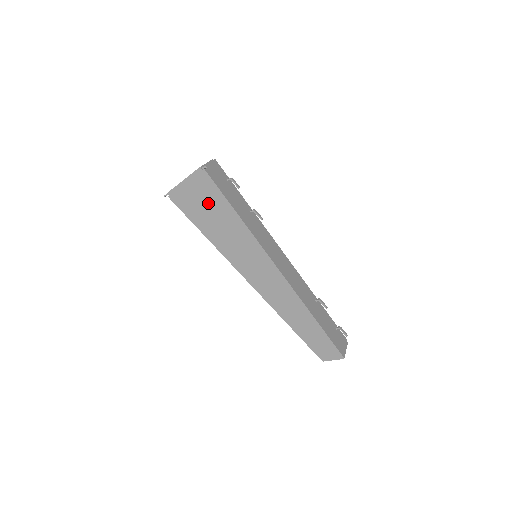
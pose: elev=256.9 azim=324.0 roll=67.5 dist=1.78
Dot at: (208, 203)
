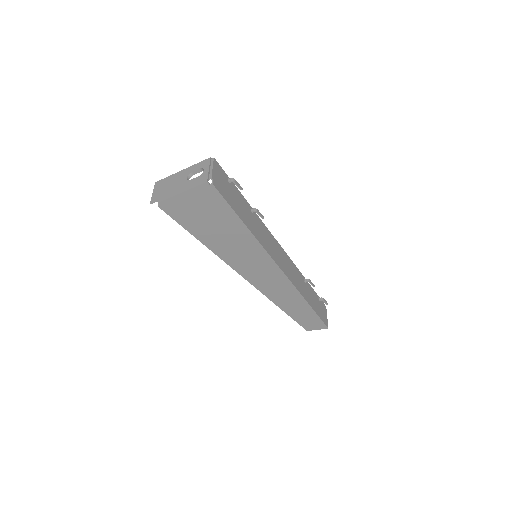
Dot at: (211, 215)
